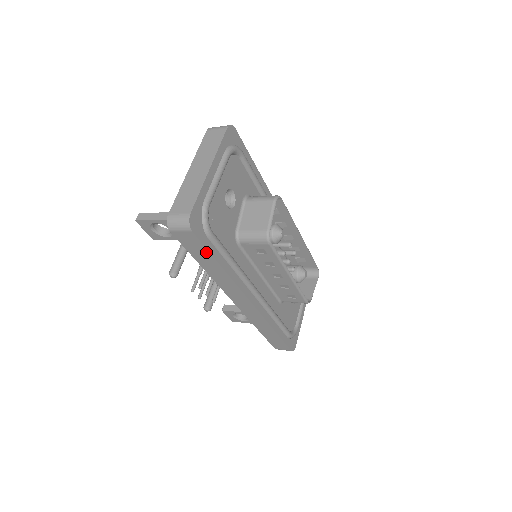
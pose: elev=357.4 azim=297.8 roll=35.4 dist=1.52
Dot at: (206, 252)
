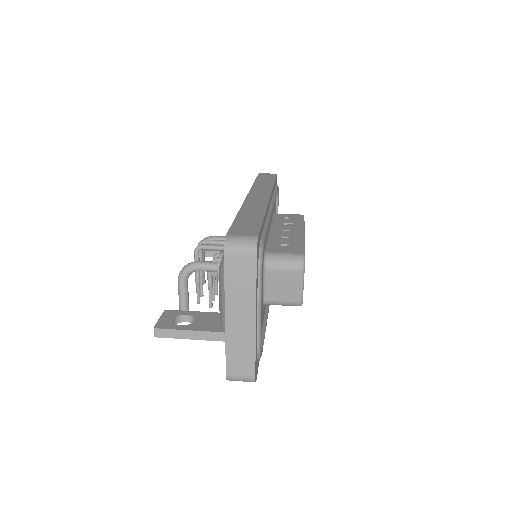
Dot at: occluded
